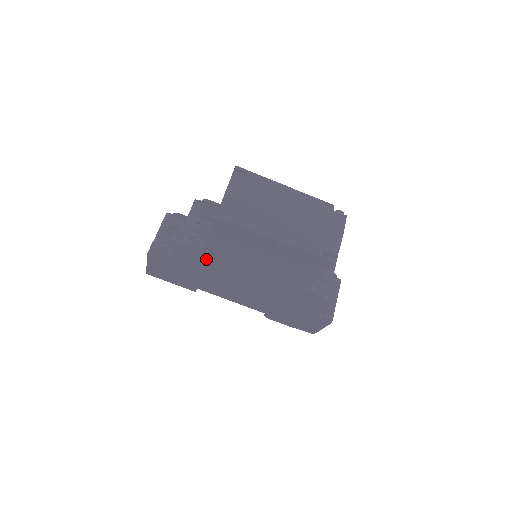
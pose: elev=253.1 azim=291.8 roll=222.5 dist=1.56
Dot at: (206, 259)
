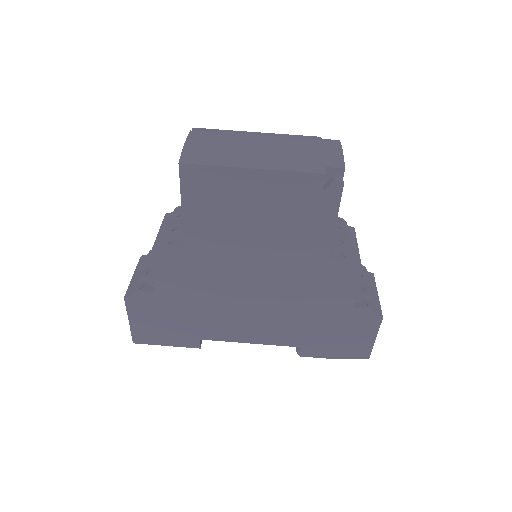
Dot at: (193, 266)
